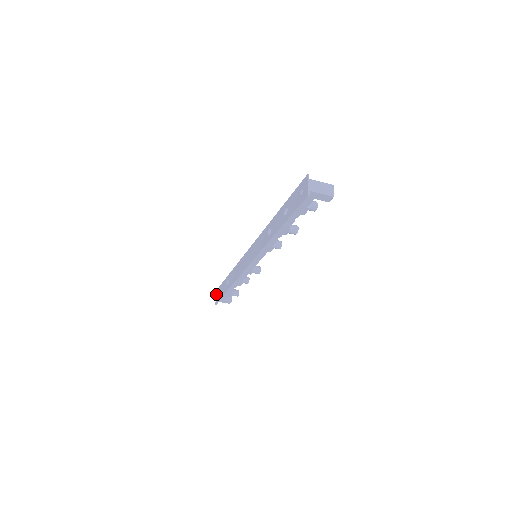
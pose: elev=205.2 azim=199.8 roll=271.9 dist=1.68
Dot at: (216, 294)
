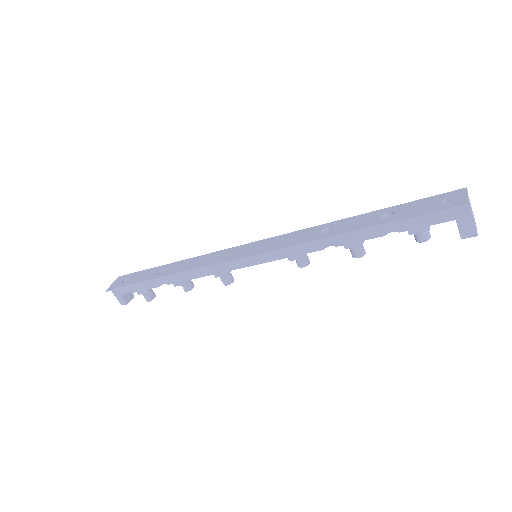
Dot at: (117, 279)
